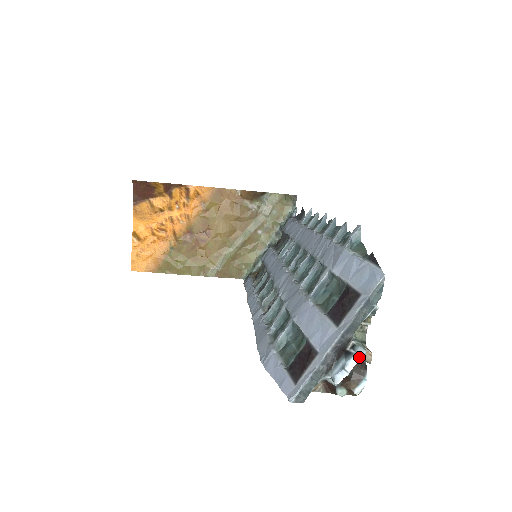
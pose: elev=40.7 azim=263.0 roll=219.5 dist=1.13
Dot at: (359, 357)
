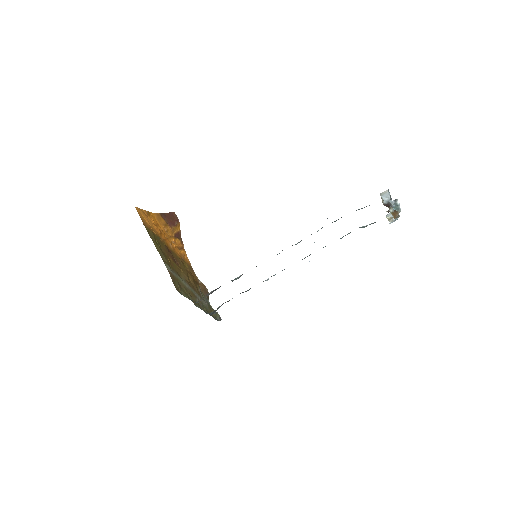
Dot at: occluded
